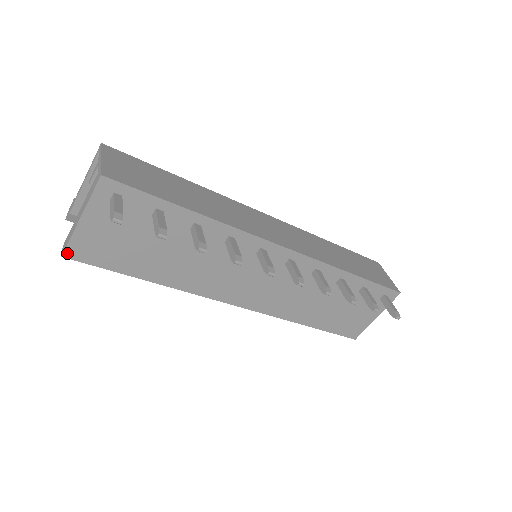
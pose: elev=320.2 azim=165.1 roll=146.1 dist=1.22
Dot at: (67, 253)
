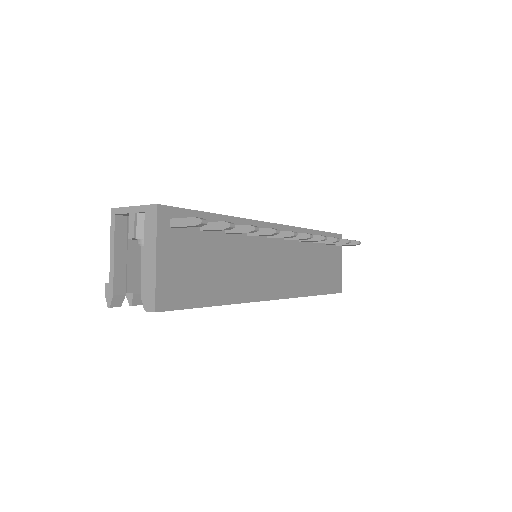
Dot at: (158, 306)
